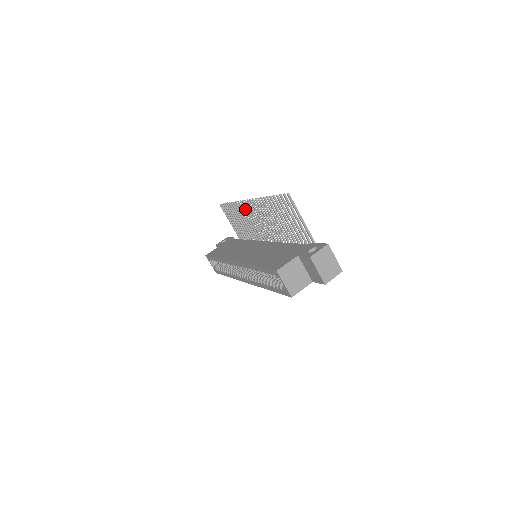
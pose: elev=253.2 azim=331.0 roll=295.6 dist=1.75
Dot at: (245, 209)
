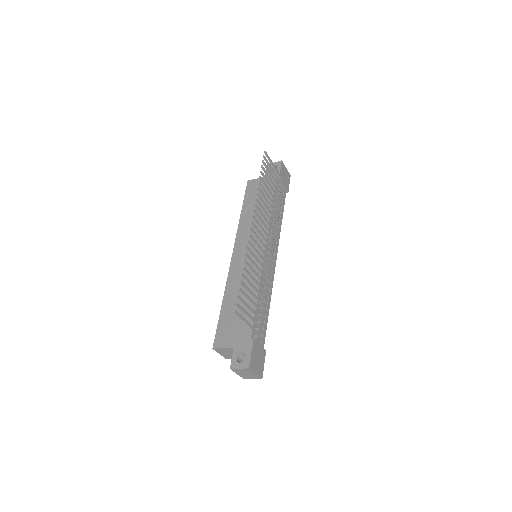
Dot at: (259, 211)
